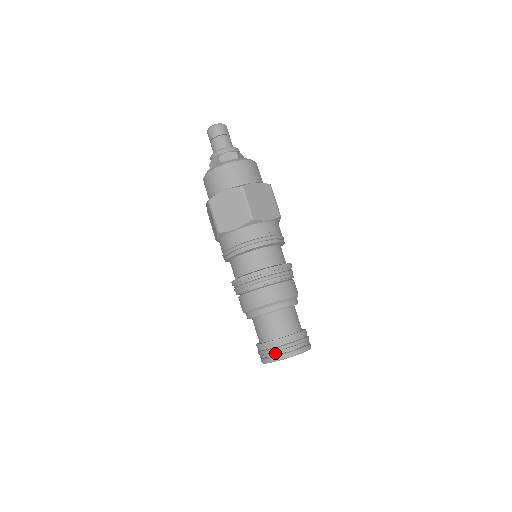
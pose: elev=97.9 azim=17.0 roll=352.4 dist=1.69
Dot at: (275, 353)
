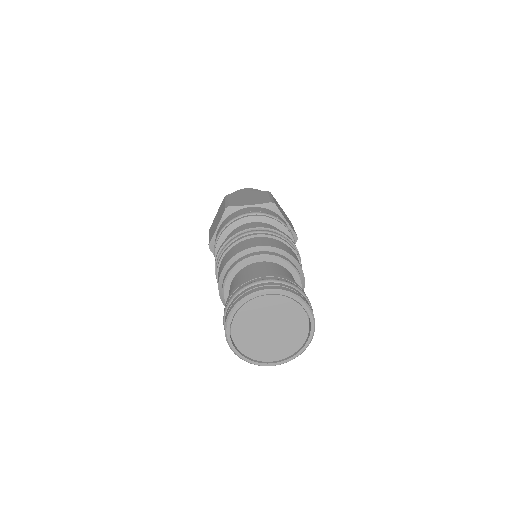
Dot at: (264, 283)
